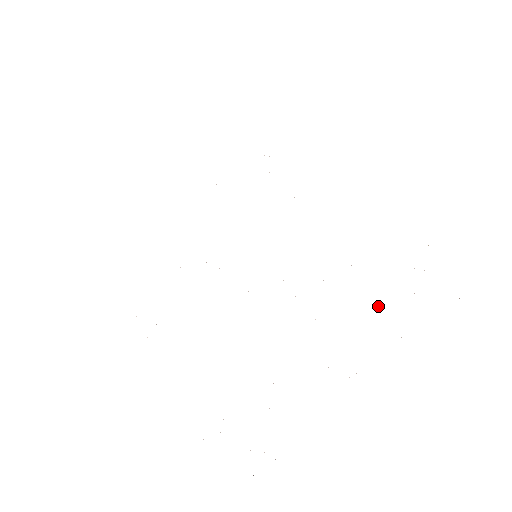
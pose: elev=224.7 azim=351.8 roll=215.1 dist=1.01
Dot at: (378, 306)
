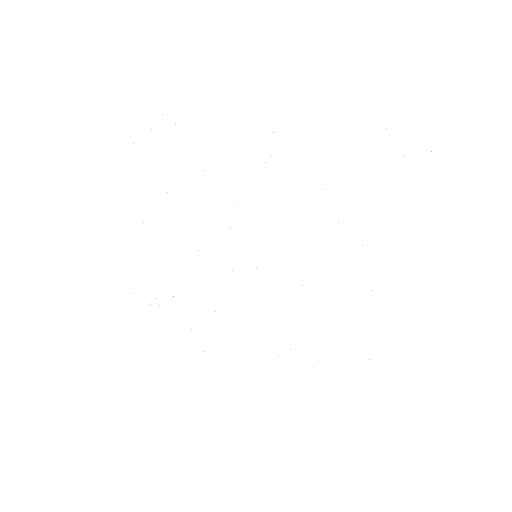
Dot at: occluded
